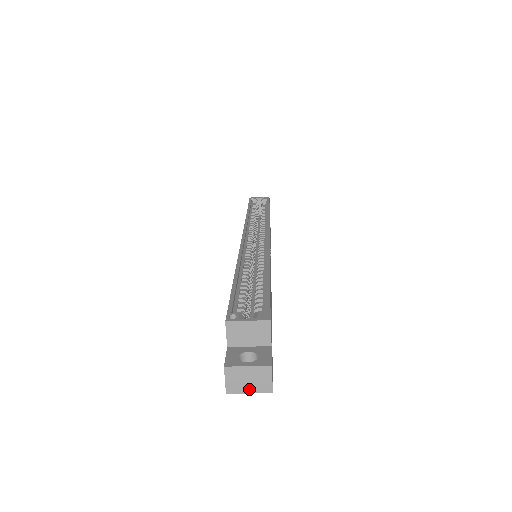
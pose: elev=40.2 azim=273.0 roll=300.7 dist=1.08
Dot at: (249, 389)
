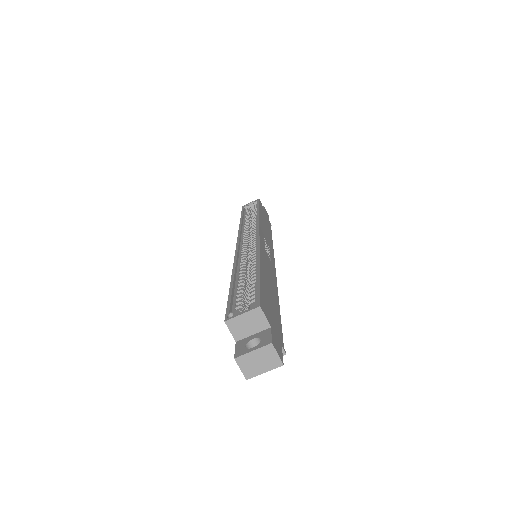
Dot at: (263, 369)
